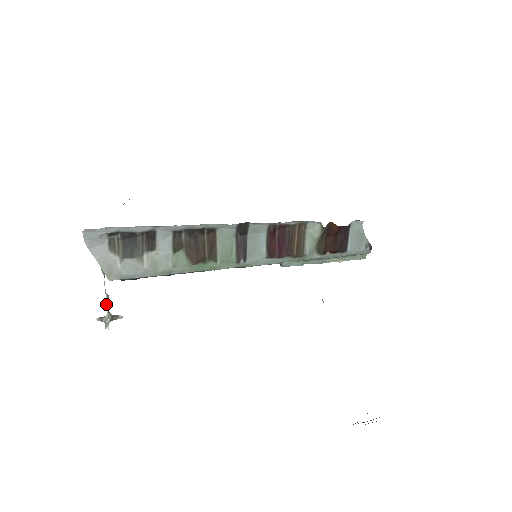
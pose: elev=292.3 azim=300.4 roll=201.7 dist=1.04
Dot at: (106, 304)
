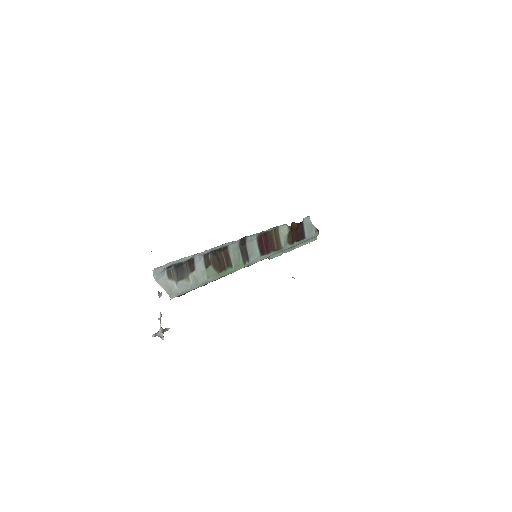
Dot at: (160, 321)
